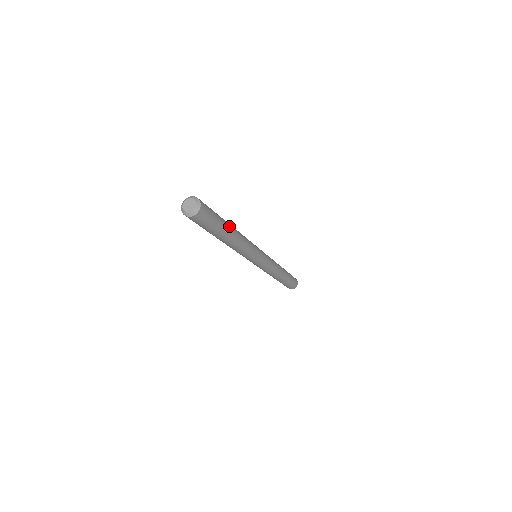
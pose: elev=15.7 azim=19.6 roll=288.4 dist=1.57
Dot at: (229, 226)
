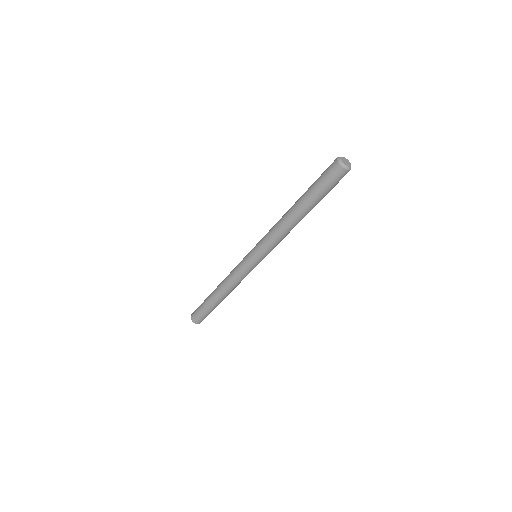
Dot at: occluded
